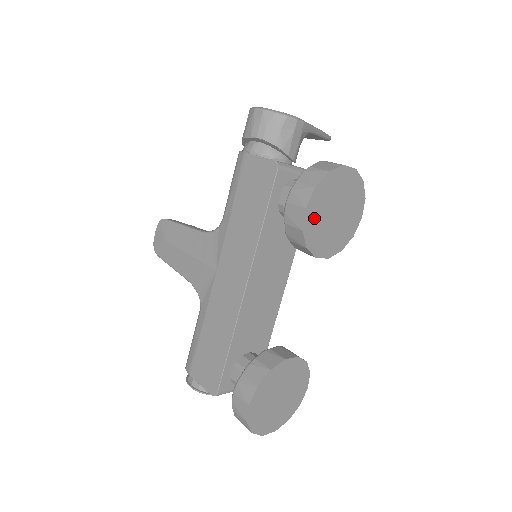
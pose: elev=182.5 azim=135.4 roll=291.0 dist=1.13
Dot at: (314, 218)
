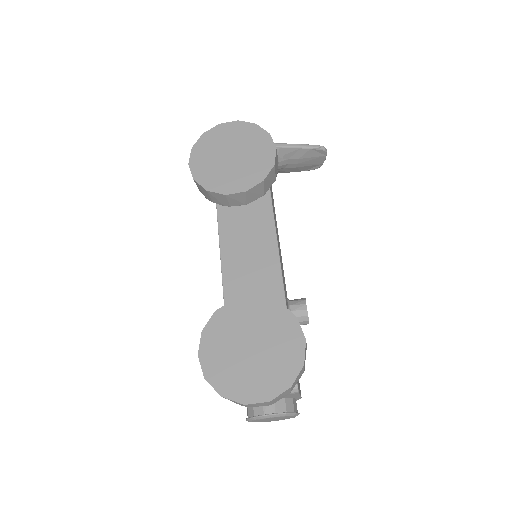
Dot at: (204, 167)
